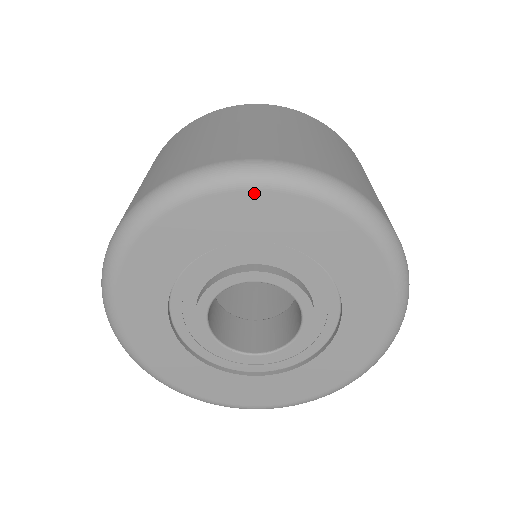
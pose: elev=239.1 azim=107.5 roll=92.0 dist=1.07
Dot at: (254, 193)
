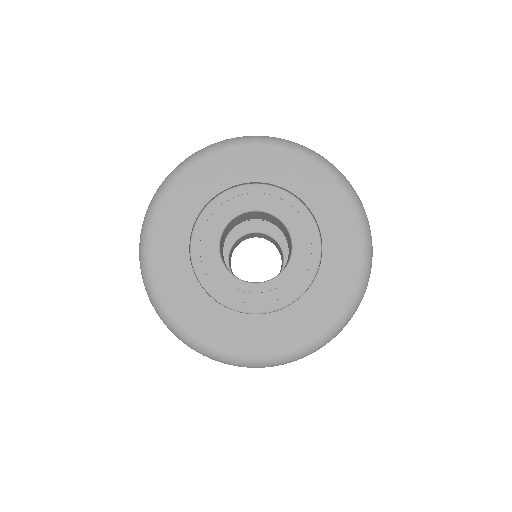
Dot at: (254, 148)
